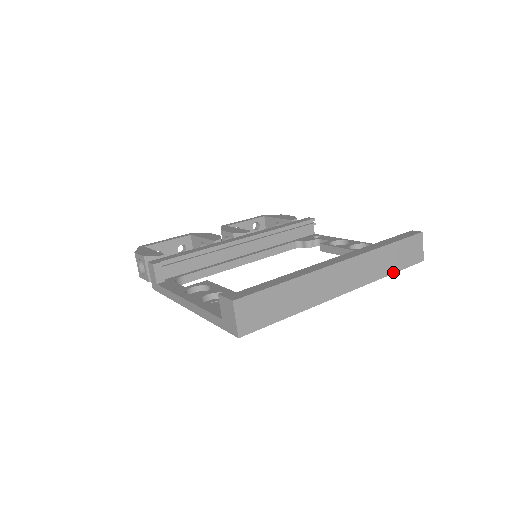
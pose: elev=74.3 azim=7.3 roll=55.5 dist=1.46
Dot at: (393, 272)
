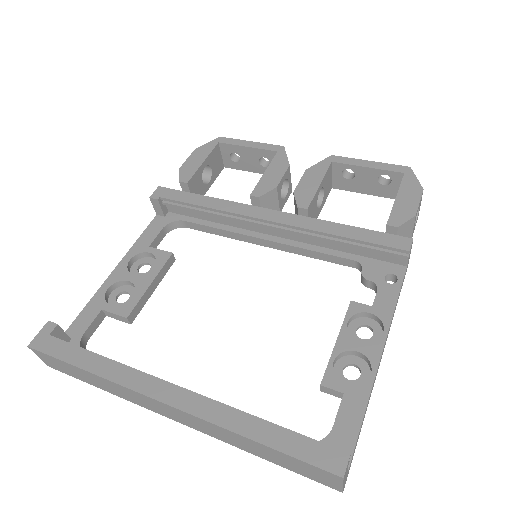
Dot at: (266, 459)
